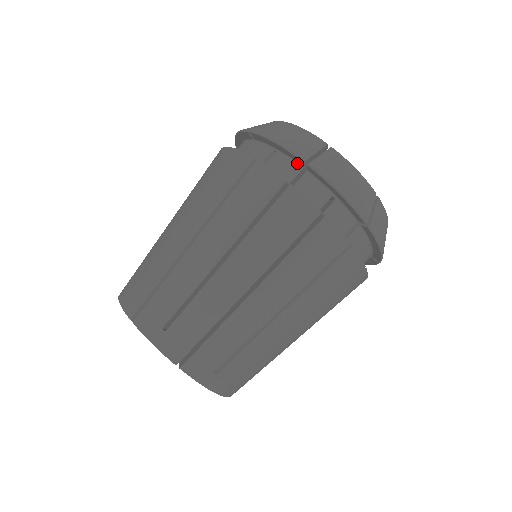
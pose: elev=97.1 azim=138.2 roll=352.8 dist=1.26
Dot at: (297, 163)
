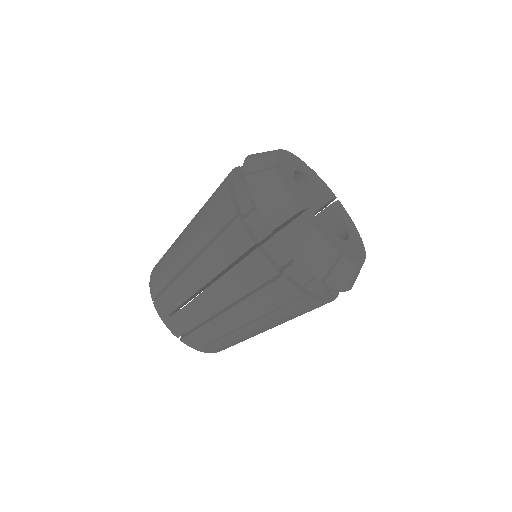
Dot at: occluded
